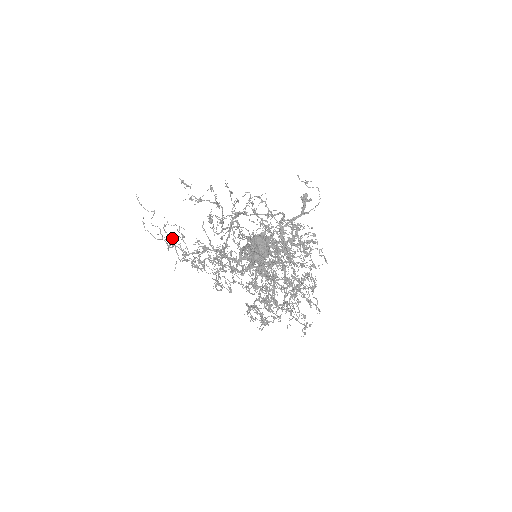
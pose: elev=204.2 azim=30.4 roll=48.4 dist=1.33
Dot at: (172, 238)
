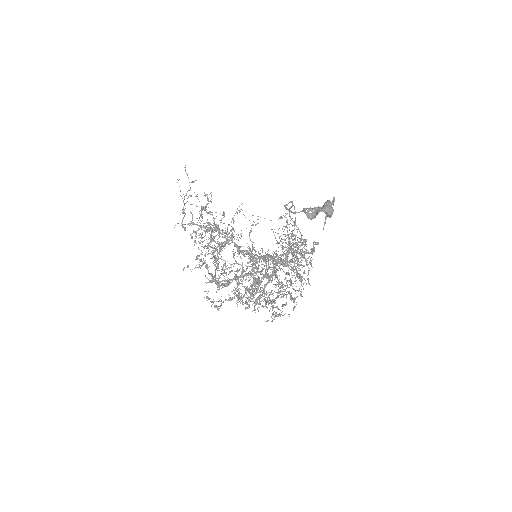
Dot at: occluded
